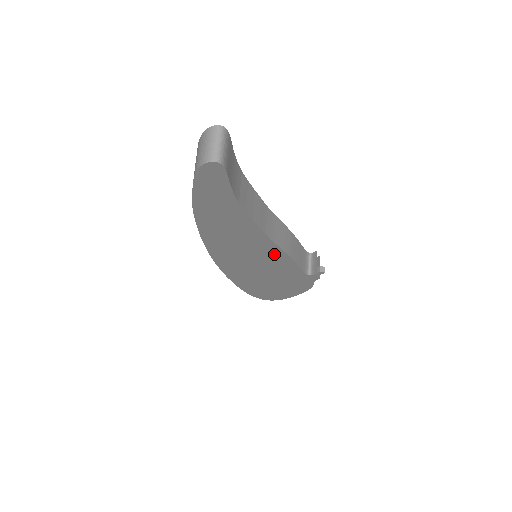
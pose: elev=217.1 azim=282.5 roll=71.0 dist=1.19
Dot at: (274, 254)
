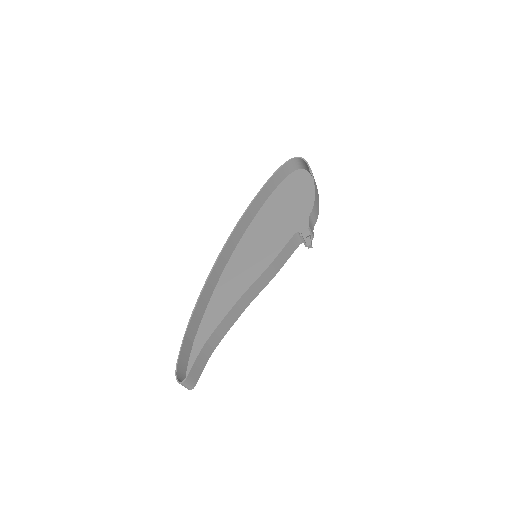
Dot at: occluded
